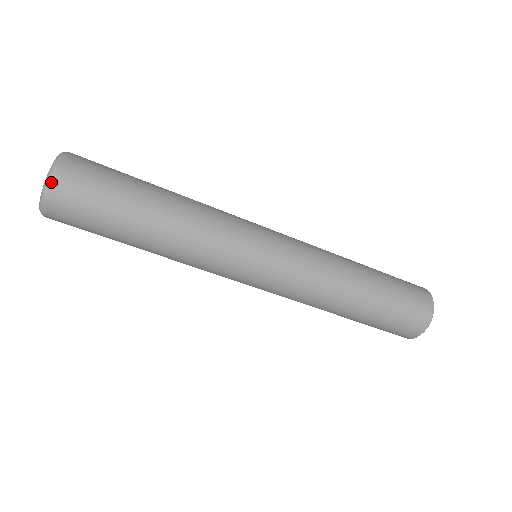
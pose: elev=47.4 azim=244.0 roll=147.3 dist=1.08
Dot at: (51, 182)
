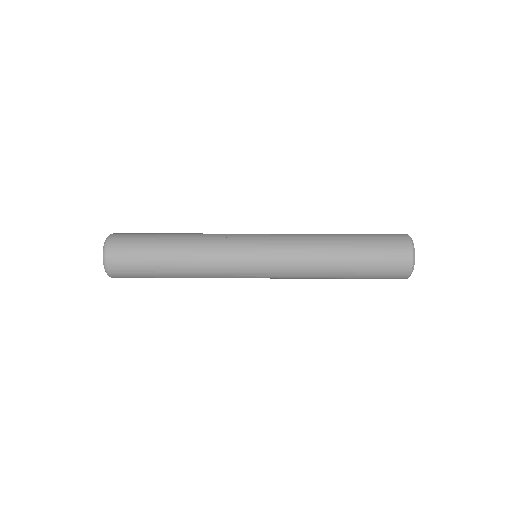
Dot at: occluded
